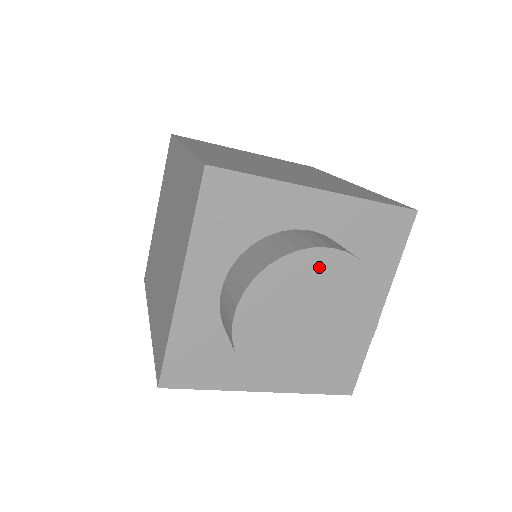
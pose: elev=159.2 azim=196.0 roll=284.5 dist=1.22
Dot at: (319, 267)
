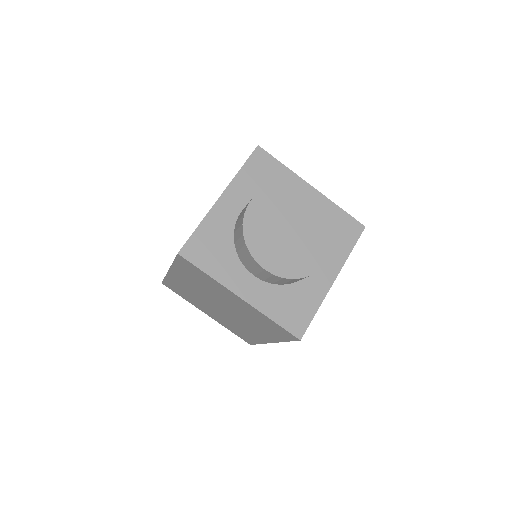
Dot at: (304, 200)
